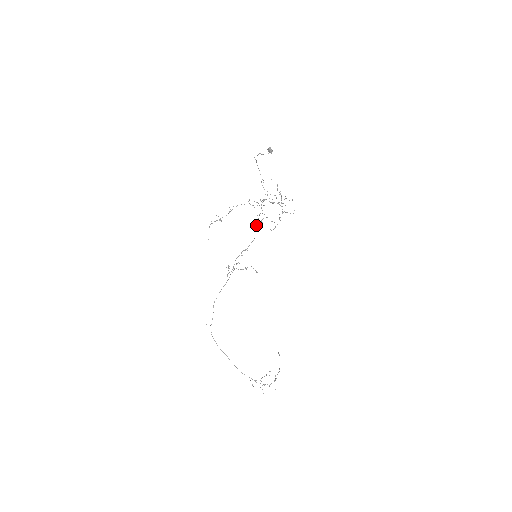
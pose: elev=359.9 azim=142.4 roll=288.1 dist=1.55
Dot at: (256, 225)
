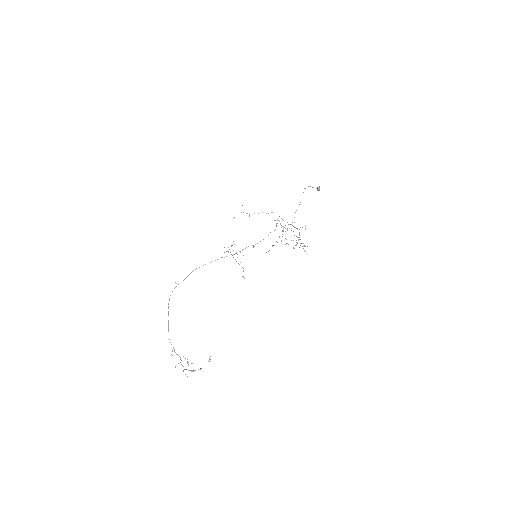
Dot at: occluded
